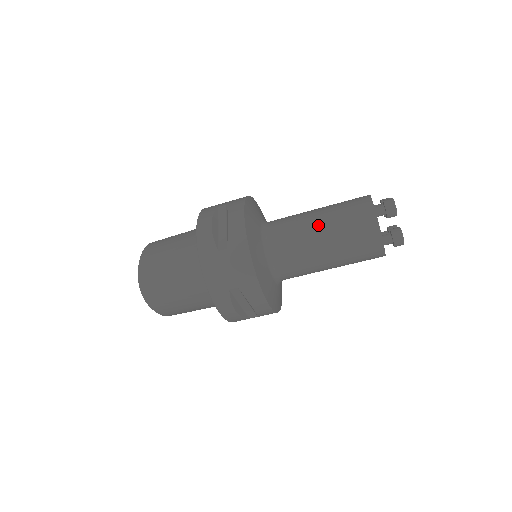
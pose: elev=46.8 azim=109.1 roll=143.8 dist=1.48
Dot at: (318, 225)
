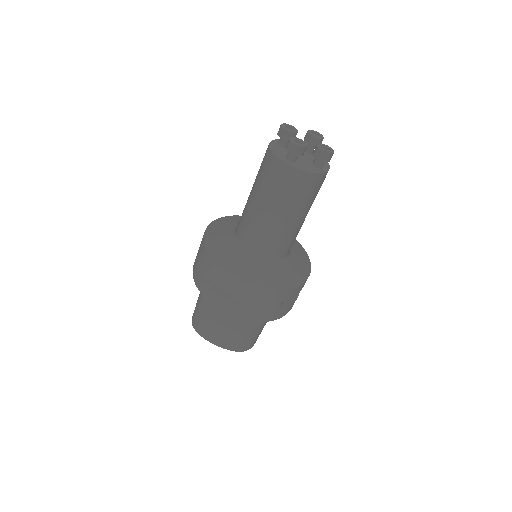
Dot at: occluded
